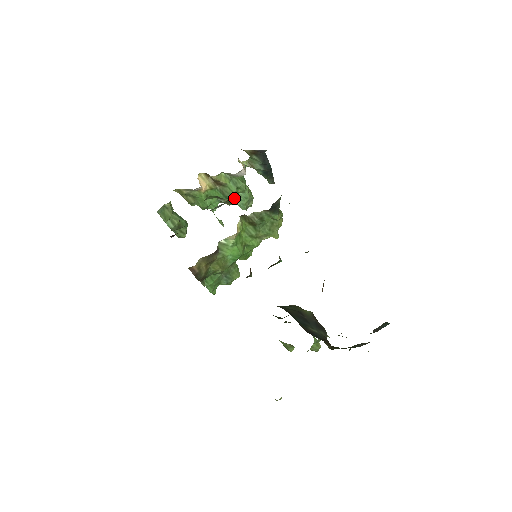
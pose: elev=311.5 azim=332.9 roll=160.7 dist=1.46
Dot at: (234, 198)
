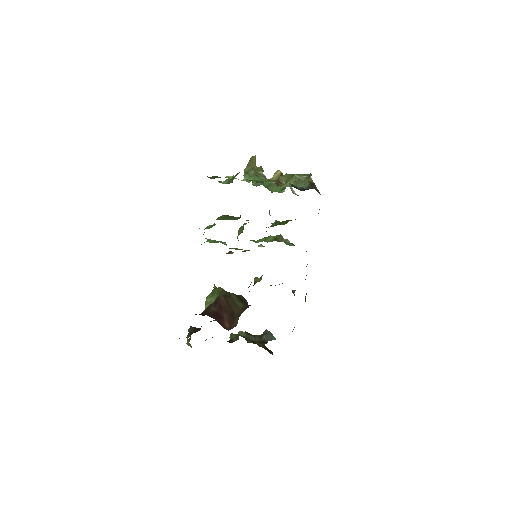
Dot at: occluded
